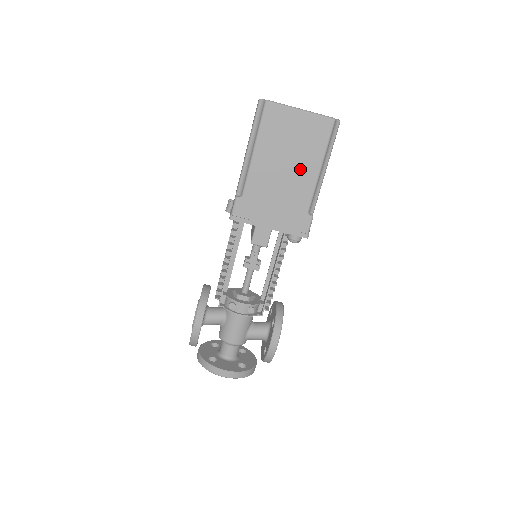
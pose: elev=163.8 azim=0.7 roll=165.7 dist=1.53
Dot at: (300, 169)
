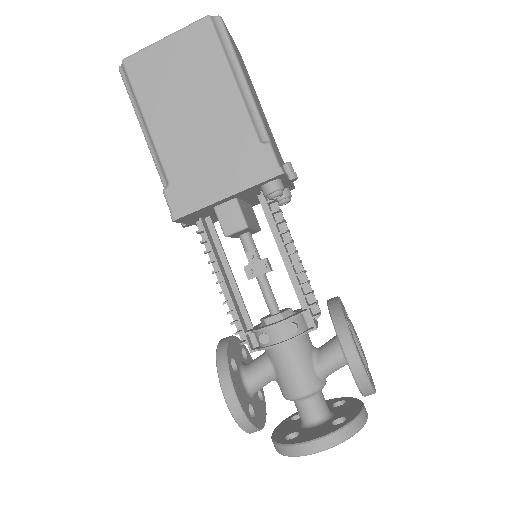
Dot at: (211, 100)
